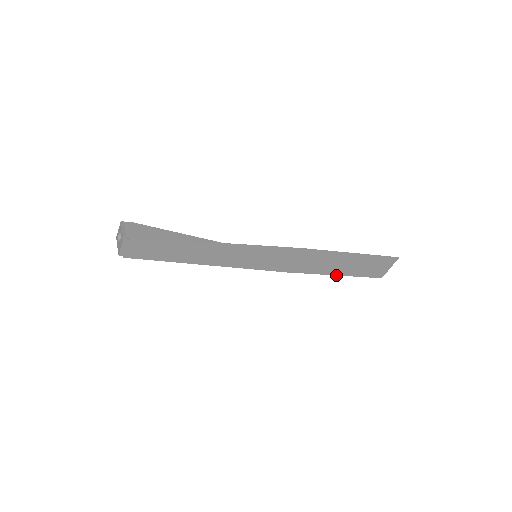
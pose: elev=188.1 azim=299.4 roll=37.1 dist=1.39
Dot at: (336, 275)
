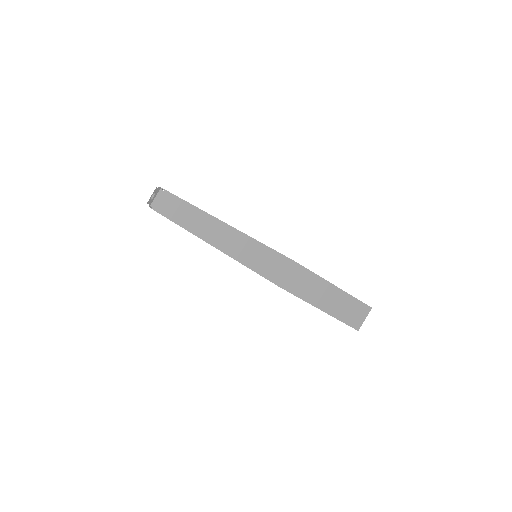
Dot at: occluded
